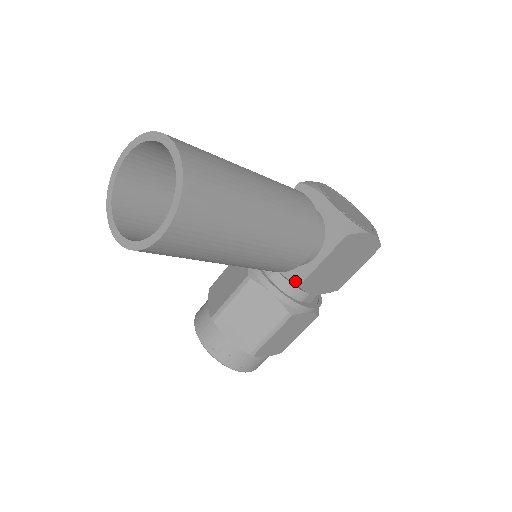
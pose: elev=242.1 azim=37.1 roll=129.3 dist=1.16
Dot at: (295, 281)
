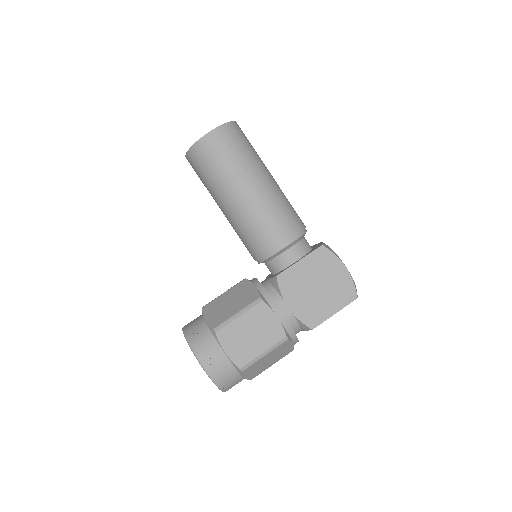
Dot at: (275, 276)
